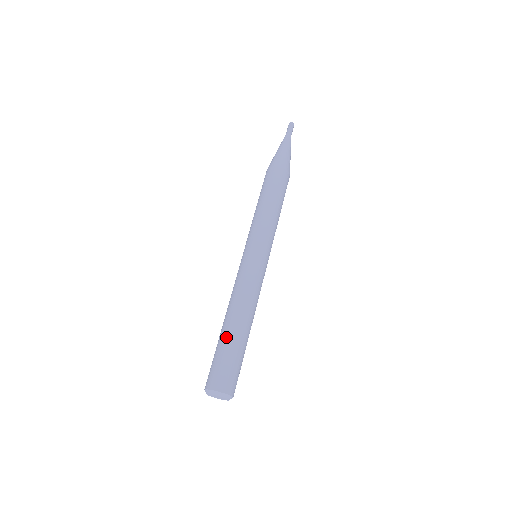
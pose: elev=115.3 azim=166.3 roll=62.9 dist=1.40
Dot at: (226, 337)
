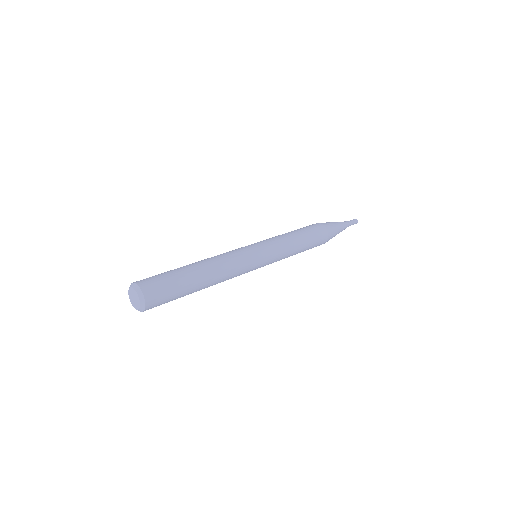
Dot at: occluded
